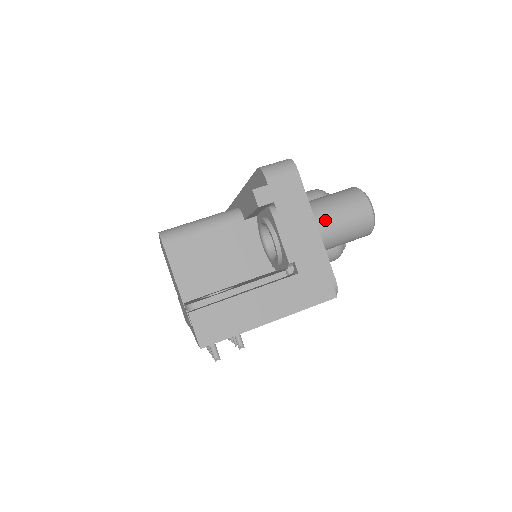
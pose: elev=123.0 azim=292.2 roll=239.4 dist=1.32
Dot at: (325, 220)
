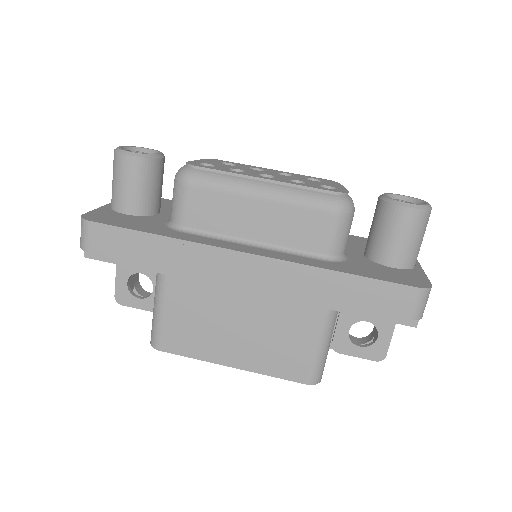
Dot at: occluded
